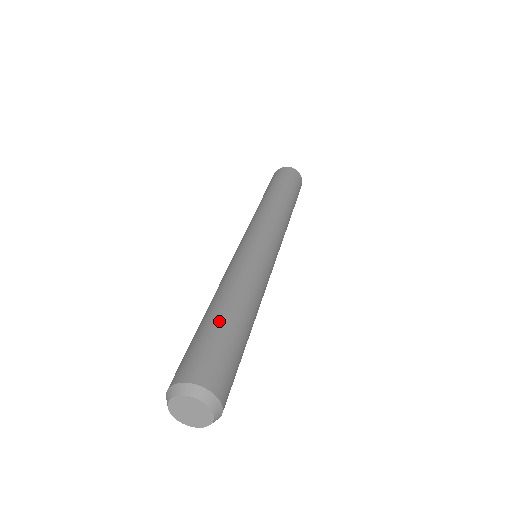
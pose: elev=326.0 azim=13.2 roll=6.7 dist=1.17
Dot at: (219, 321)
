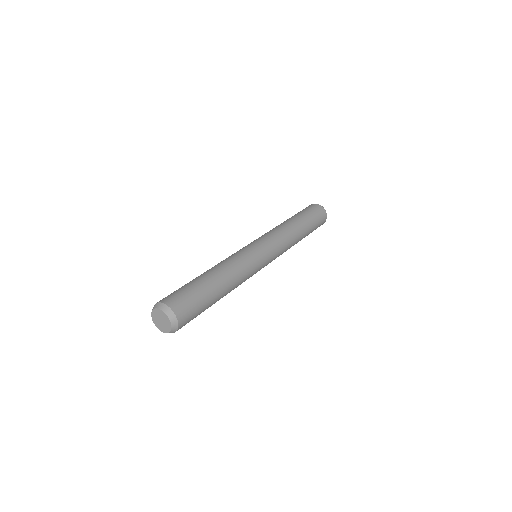
Dot at: (198, 280)
